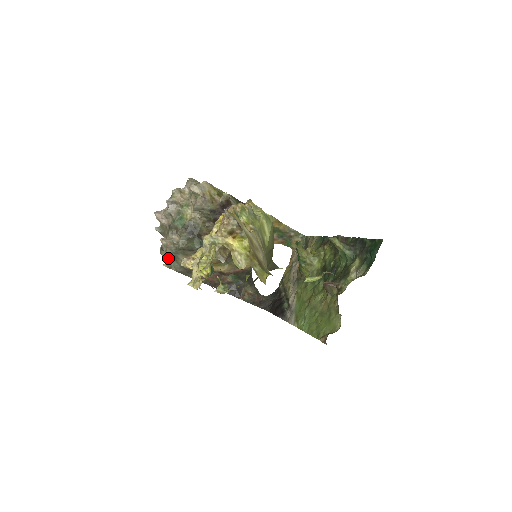
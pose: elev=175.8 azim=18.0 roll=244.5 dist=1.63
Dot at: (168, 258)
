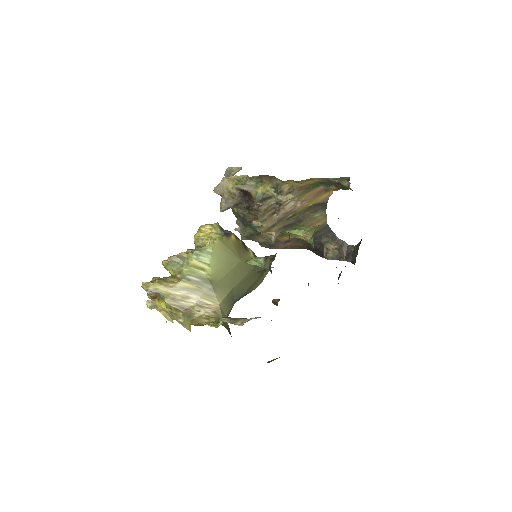
Dot at: occluded
